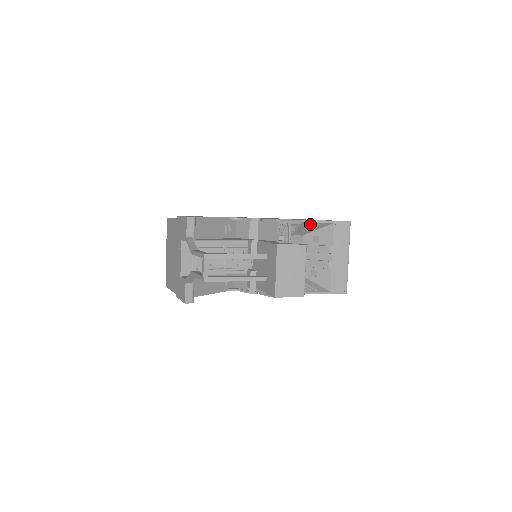
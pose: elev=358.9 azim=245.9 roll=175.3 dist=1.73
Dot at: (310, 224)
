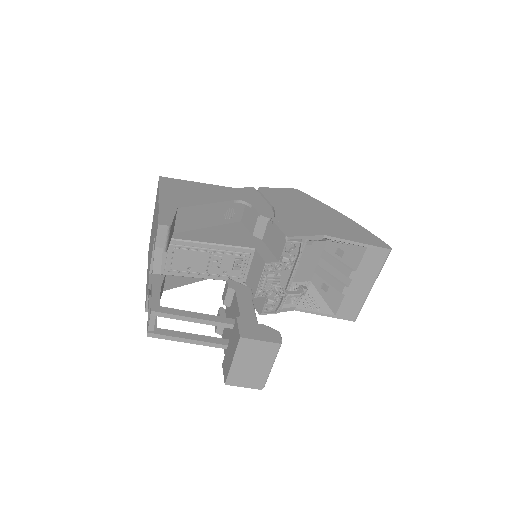
Dot at: (335, 240)
